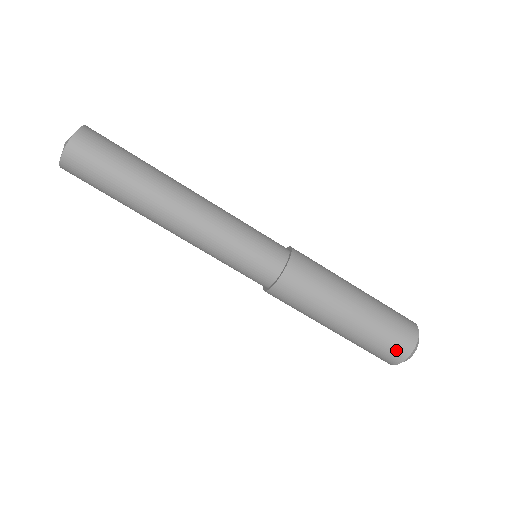
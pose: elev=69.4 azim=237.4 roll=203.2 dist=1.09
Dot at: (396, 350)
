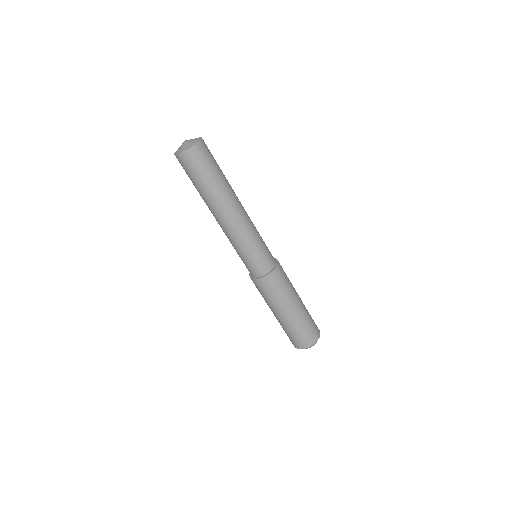
Dot at: (298, 343)
